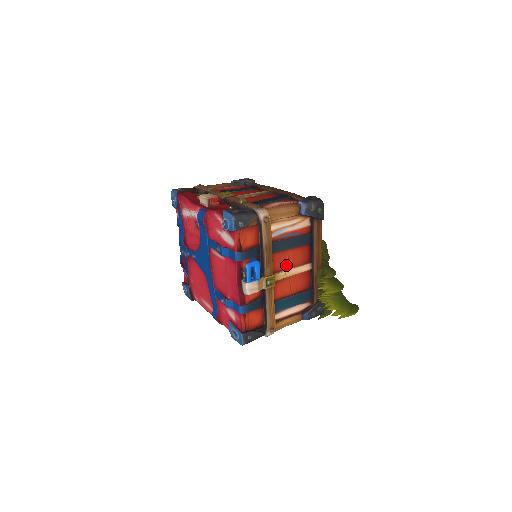
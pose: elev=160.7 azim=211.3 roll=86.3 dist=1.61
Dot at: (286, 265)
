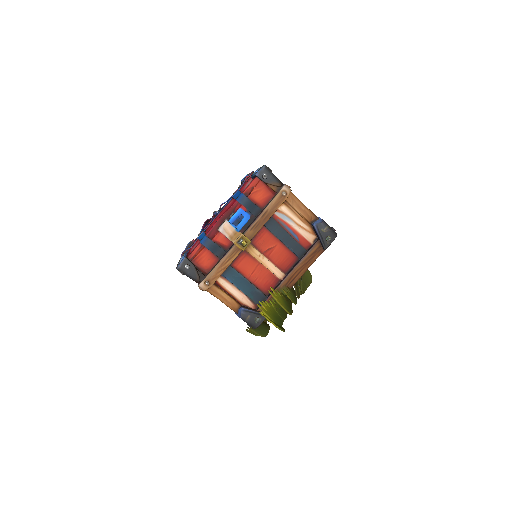
Dot at: (266, 251)
